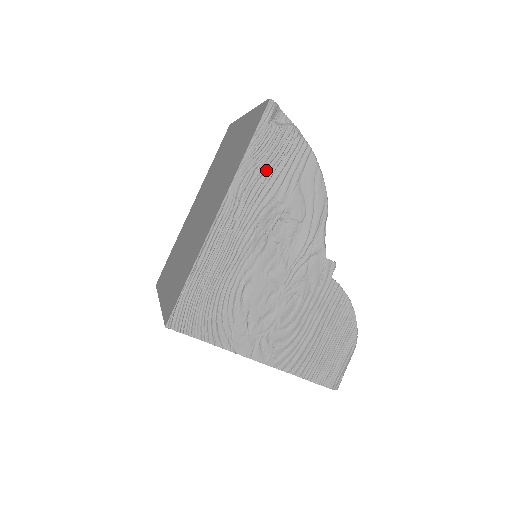
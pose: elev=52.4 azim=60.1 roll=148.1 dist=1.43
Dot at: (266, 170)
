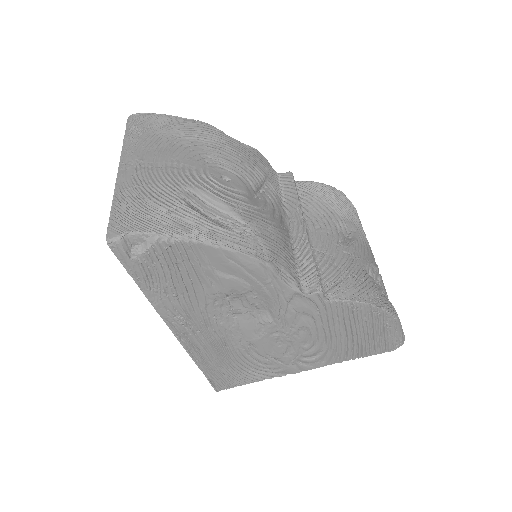
Dot at: (175, 285)
